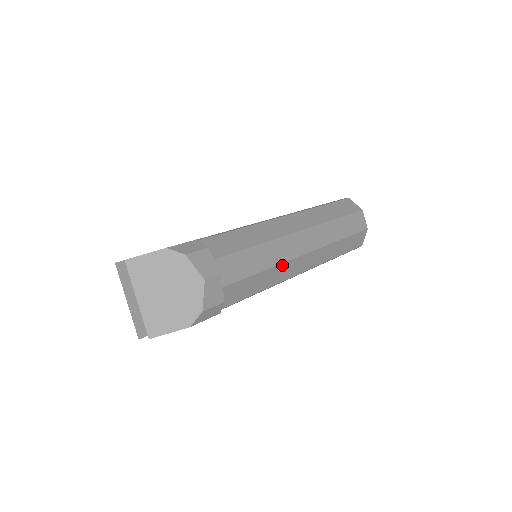
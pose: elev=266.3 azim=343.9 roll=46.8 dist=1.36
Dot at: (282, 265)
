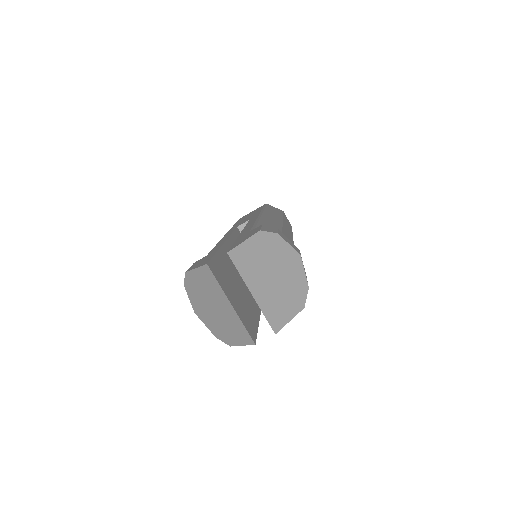
Dot at: occluded
